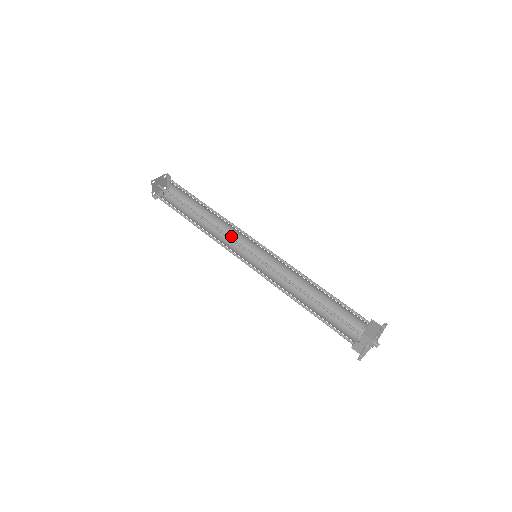
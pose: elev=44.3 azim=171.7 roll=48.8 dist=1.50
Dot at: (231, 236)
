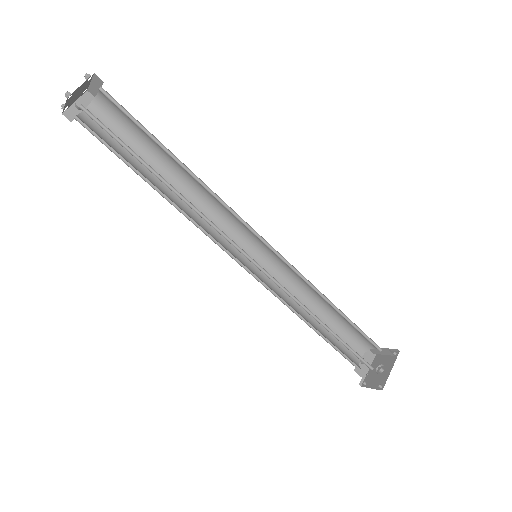
Dot at: (214, 210)
